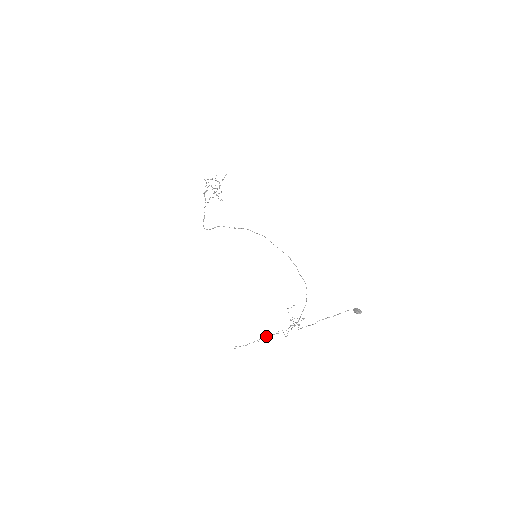
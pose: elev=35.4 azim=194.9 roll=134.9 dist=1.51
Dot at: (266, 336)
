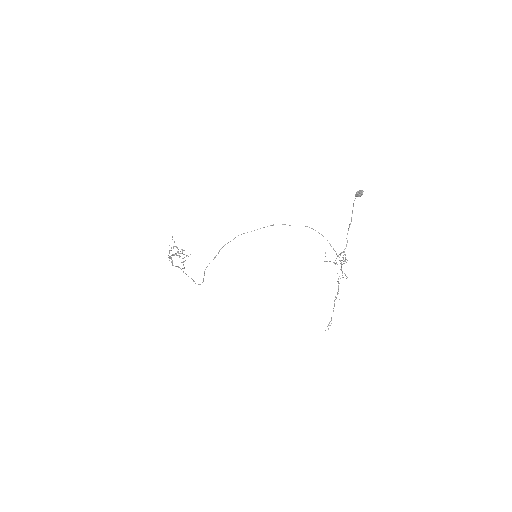
Dot at: (335, 296)
